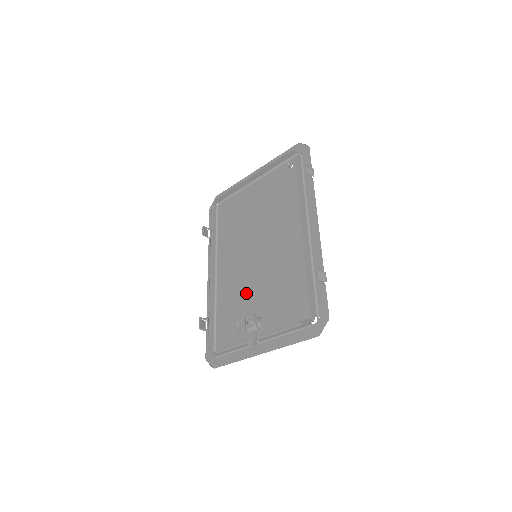
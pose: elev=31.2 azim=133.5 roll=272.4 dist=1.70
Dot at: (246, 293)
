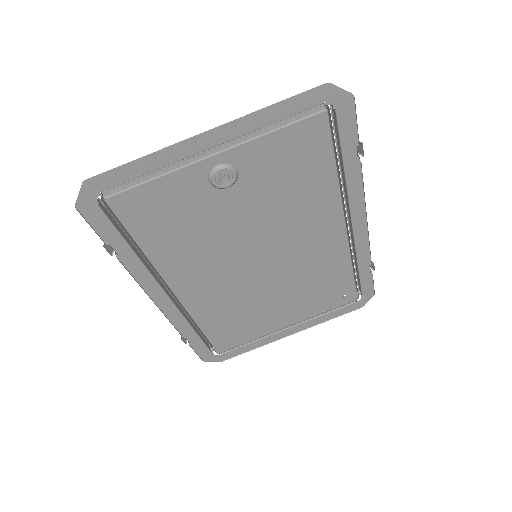
Dot at: (216, 232)
